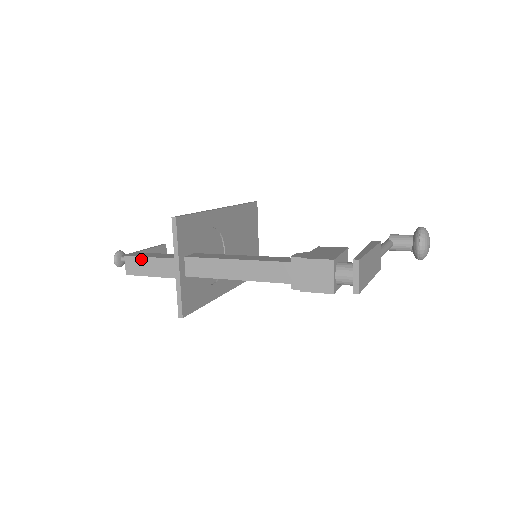
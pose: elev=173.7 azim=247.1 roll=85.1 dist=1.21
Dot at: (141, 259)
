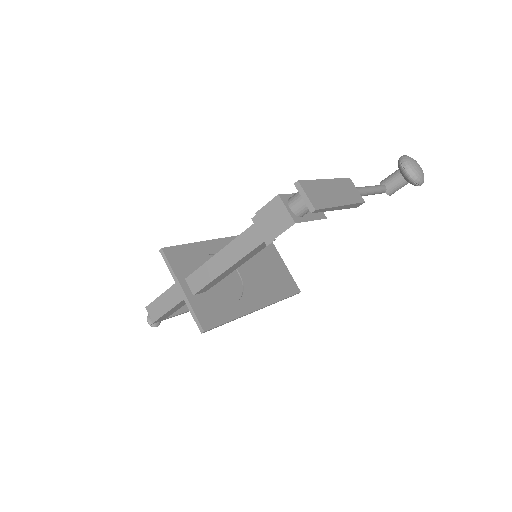
Dot at: (156, 301)
